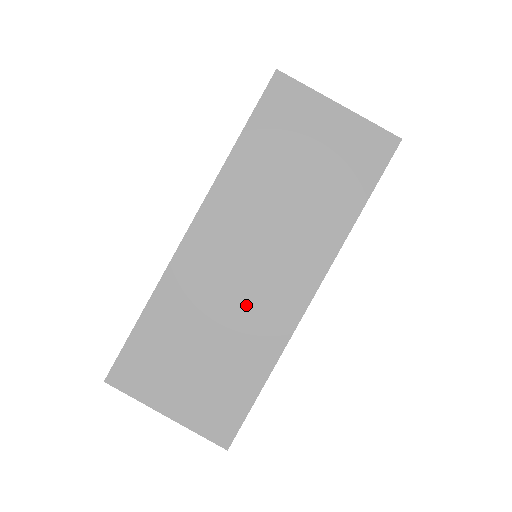
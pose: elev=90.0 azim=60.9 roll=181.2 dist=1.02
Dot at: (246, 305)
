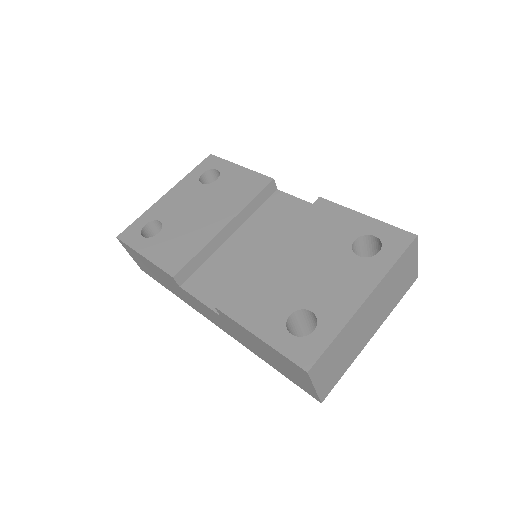
Dot at: (359, 338)
